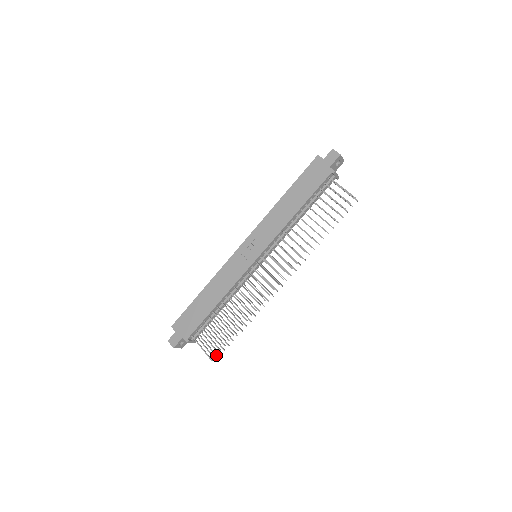
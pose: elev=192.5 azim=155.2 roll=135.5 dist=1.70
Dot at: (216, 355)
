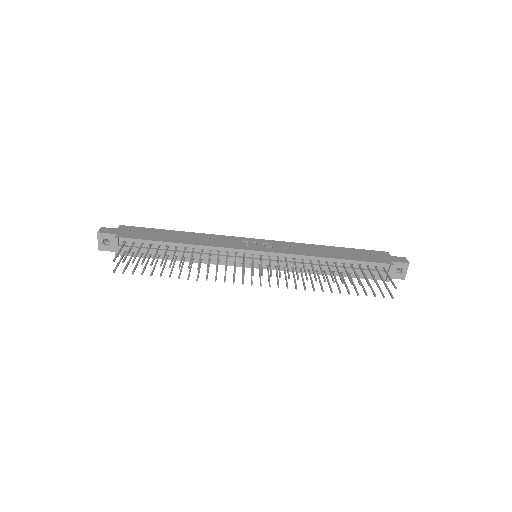
Dot at: (123, 262)
